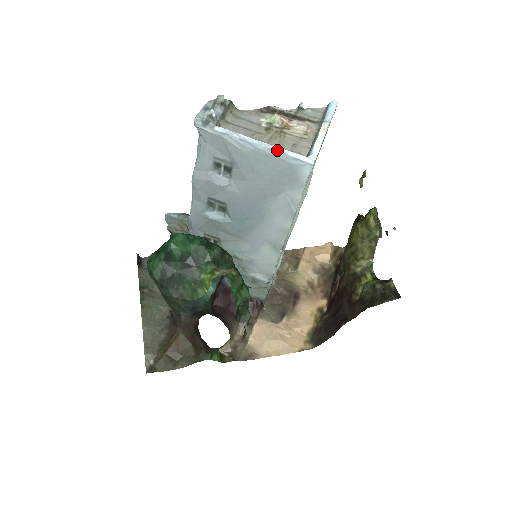
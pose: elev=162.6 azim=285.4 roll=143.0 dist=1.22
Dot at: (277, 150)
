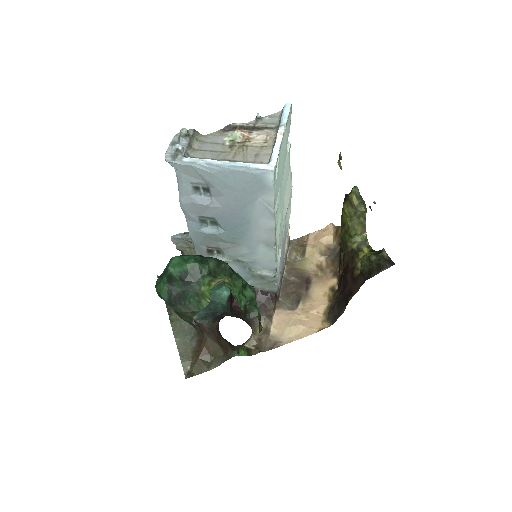
Dot at: (240, 165)
